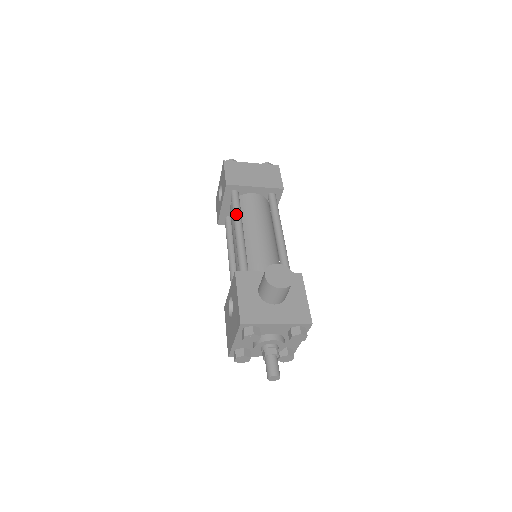
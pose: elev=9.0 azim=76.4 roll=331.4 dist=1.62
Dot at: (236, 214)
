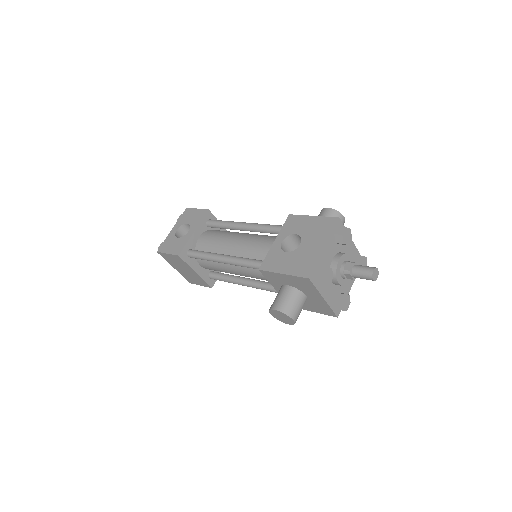
Dot at: (233, 221)
